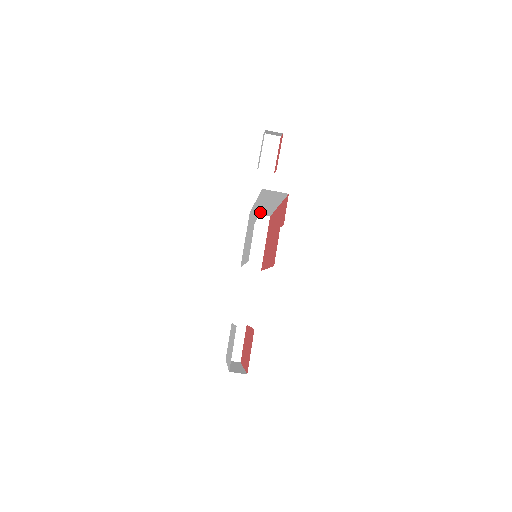
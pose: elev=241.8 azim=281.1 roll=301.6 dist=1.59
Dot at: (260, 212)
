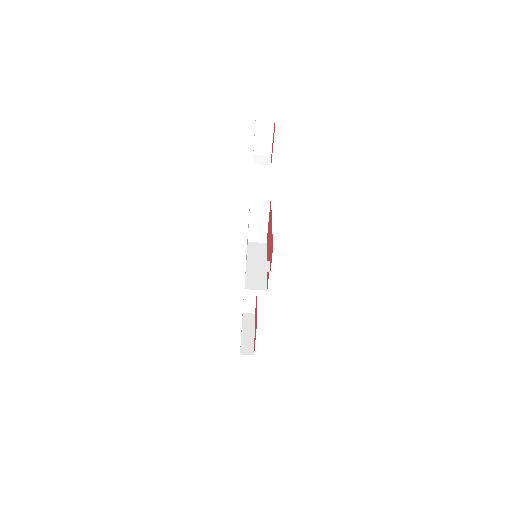
Dot at: occluded
